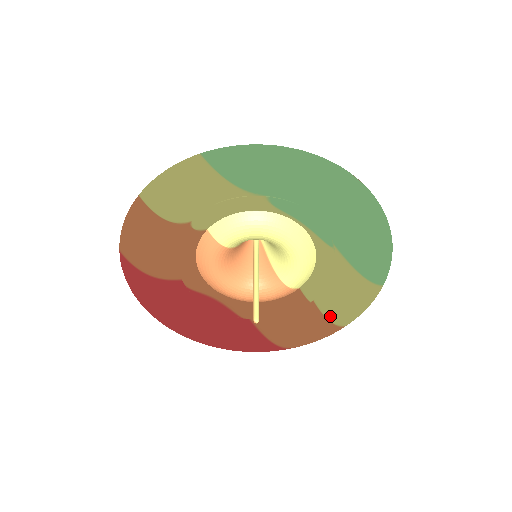
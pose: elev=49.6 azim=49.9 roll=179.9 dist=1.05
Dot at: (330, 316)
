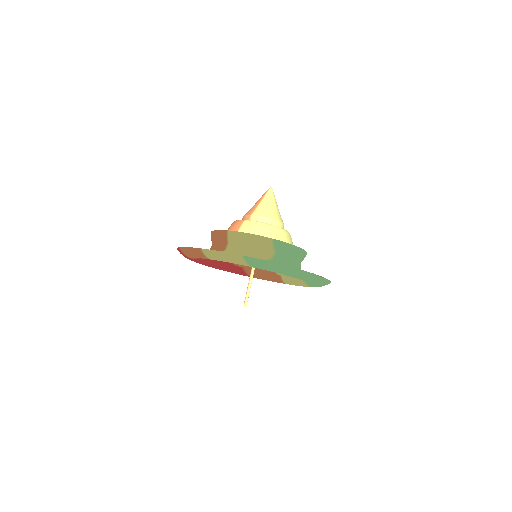
Dot at: (286, 283)
